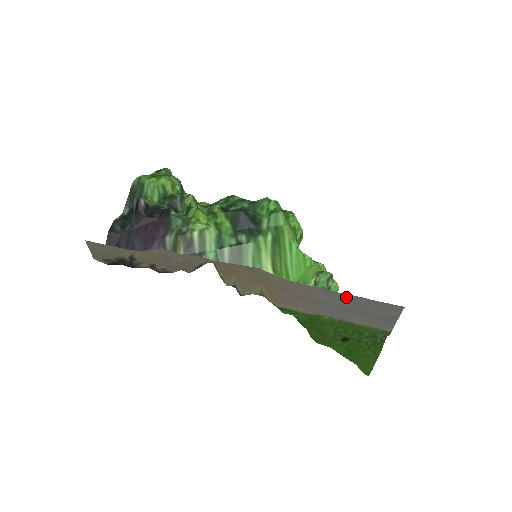
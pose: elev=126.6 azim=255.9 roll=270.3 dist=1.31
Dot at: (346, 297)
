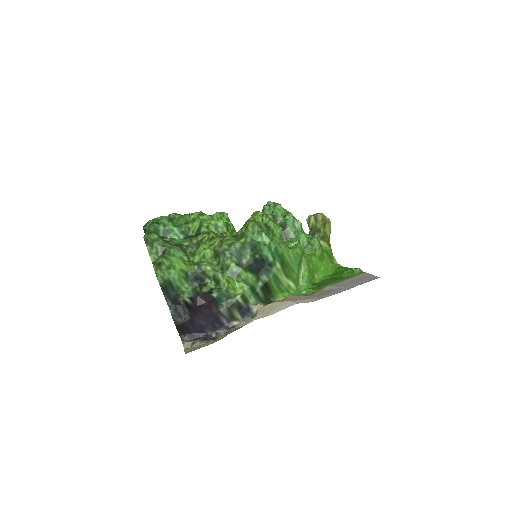
Dot at: (348, 288)
